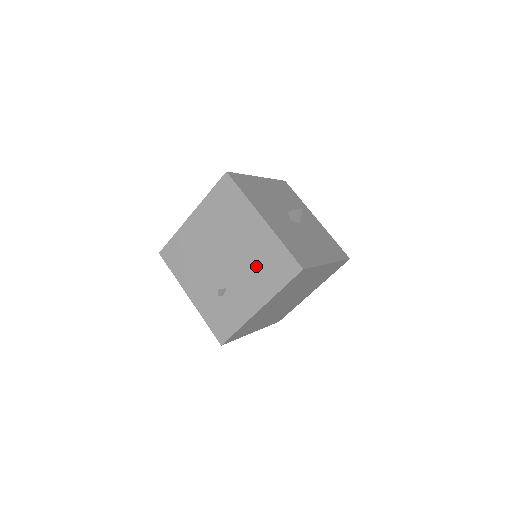
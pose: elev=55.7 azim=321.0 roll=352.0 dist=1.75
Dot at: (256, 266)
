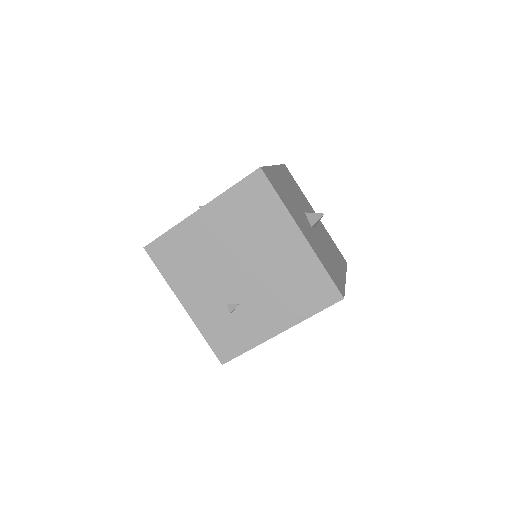
Dot at: (284, 286)
